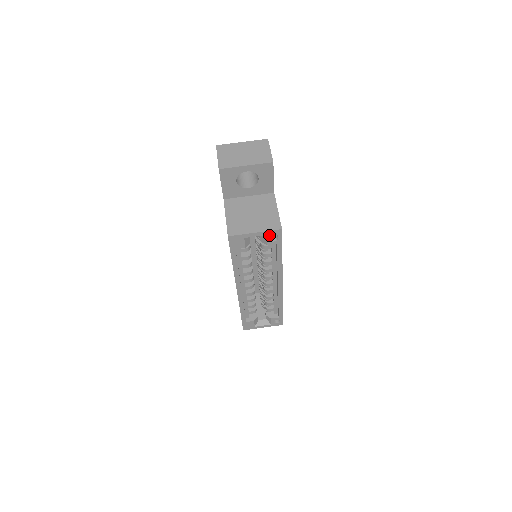
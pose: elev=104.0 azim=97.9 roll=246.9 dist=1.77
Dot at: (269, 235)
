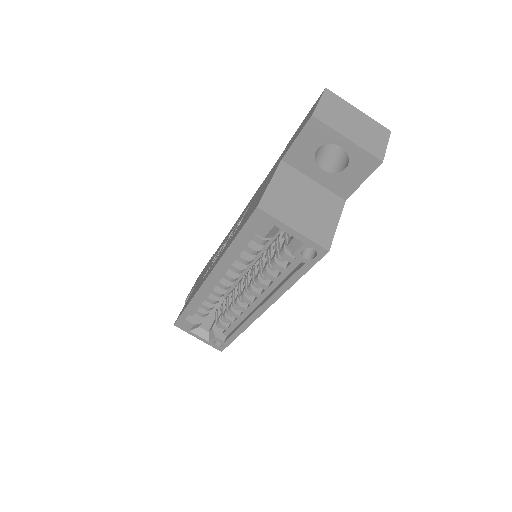
Dot at: (307, 246)
